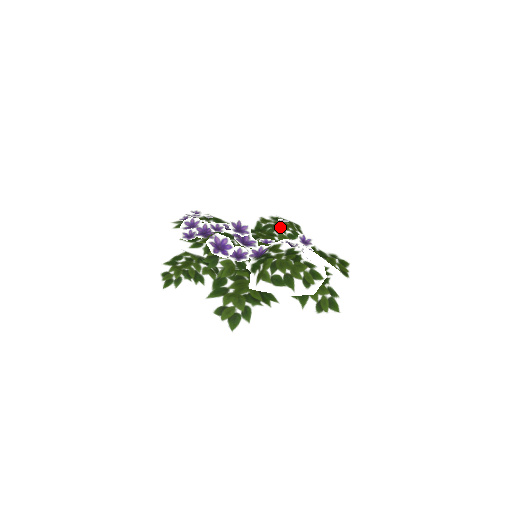
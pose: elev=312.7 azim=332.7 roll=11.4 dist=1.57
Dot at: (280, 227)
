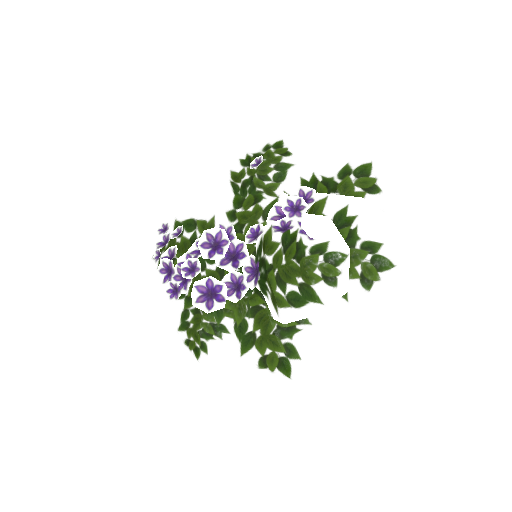
Dot at: (258, 176)
